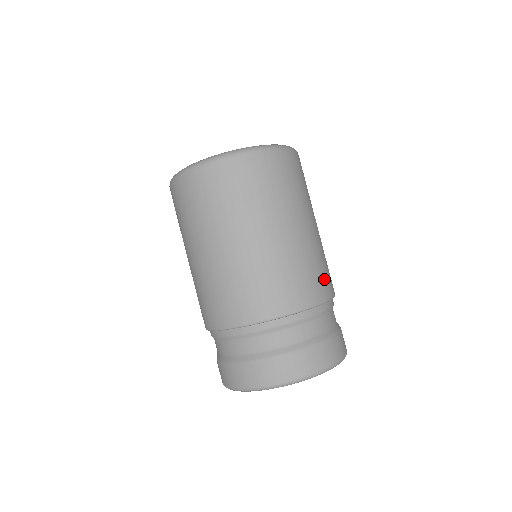
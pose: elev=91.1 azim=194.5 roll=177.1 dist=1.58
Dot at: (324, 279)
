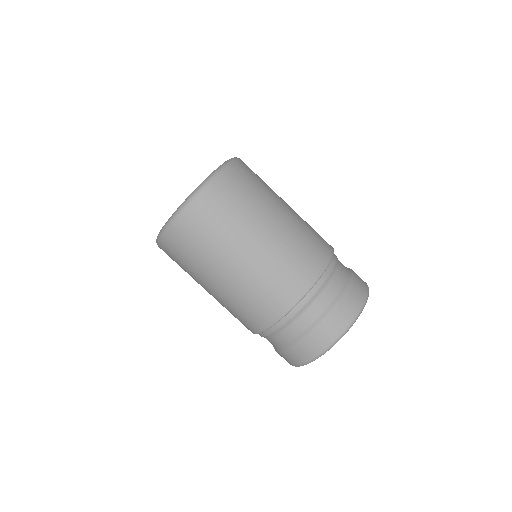
Dot at: (305, 265)
